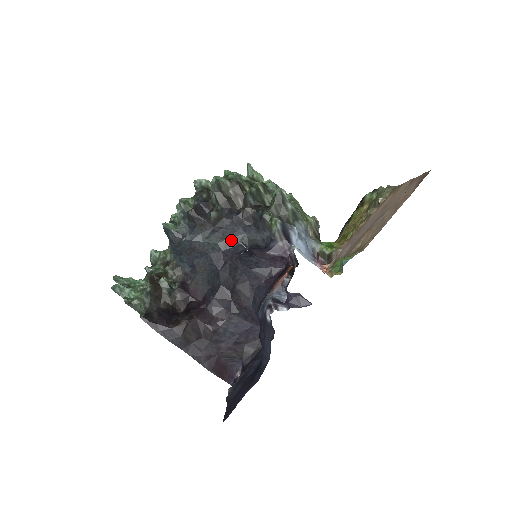
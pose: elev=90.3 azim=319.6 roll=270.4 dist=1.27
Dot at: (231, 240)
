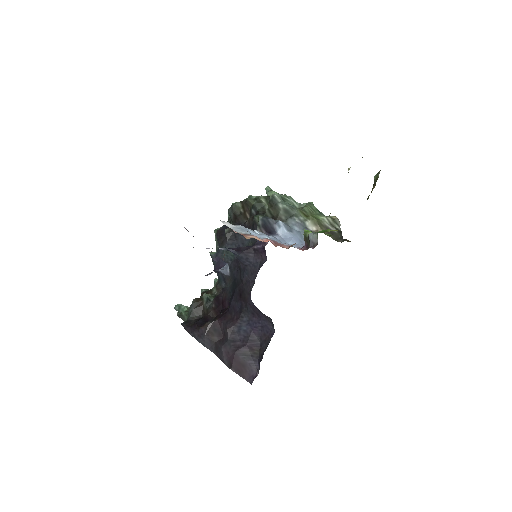
Dot at: occluded
